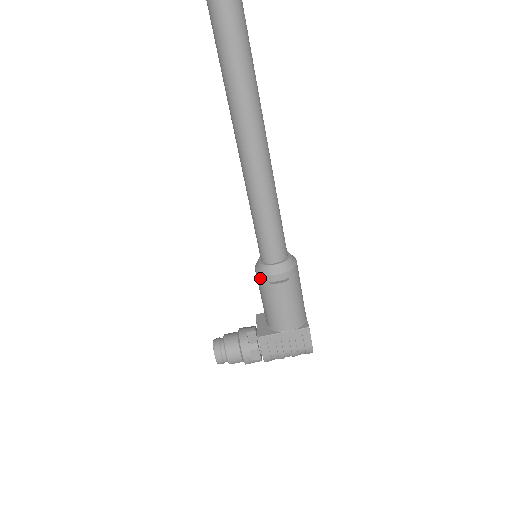
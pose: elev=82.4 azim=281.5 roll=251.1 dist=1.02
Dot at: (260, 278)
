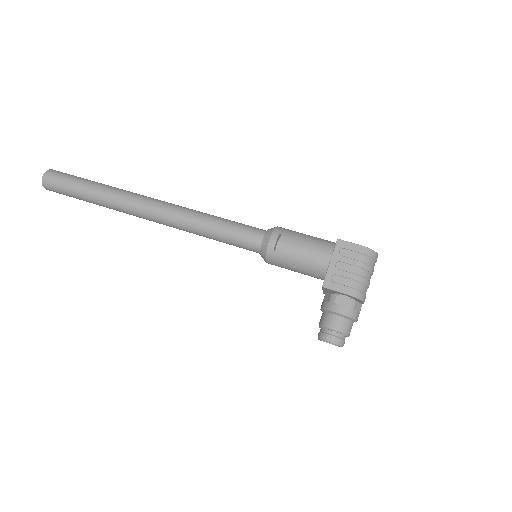
Dot at: (270, 258)
